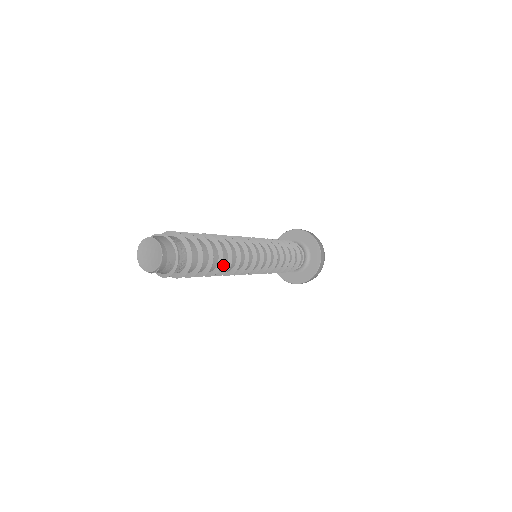
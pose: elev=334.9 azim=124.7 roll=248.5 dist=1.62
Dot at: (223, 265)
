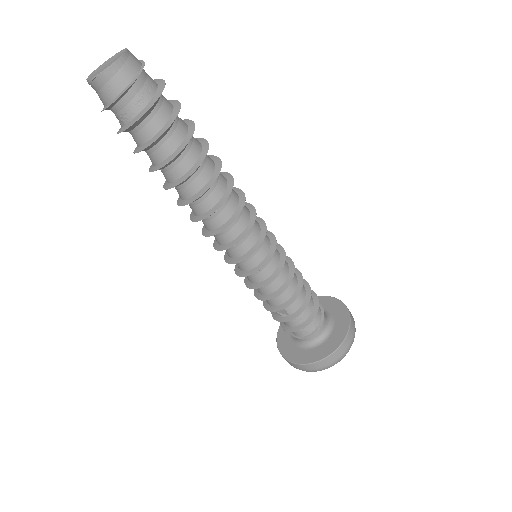
Dot at: (186, 194)
